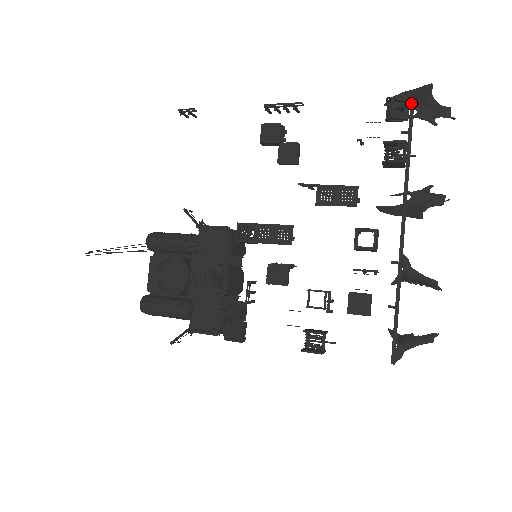
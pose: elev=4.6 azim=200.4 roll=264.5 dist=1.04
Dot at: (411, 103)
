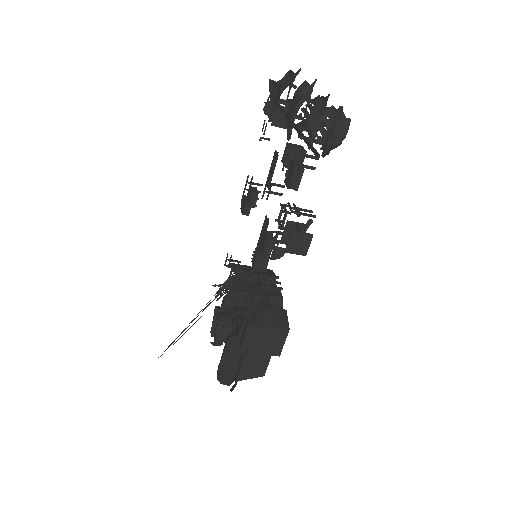
Dot at: (270, 97)
